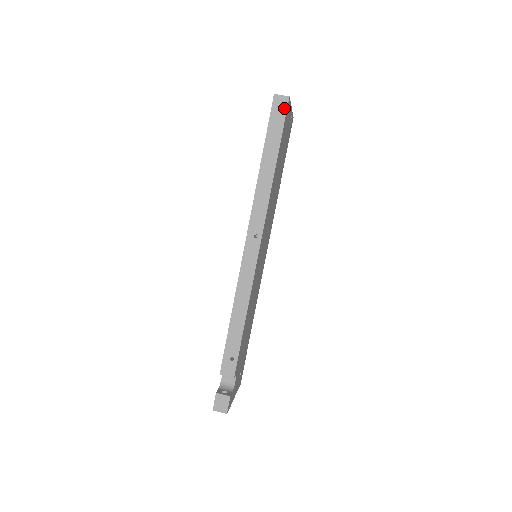
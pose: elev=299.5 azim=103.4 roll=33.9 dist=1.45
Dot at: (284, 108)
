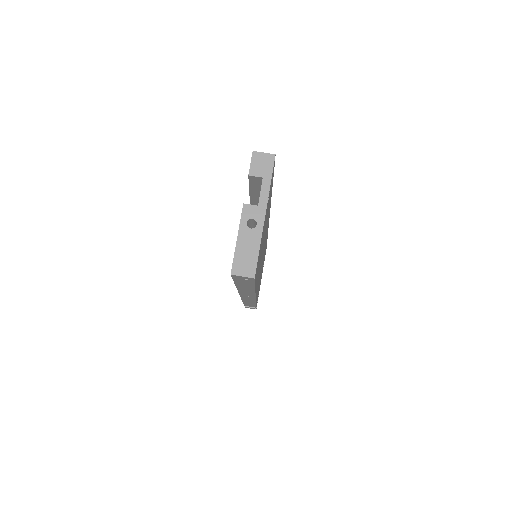
Dot at: (250, 280)
